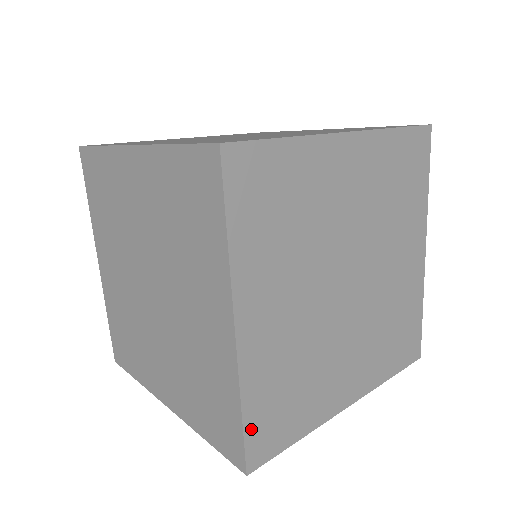
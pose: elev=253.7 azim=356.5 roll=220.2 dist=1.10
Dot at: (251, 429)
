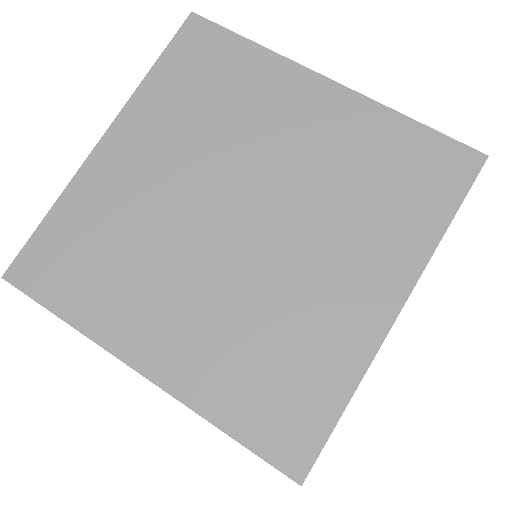
Dot at: (41, 238)
